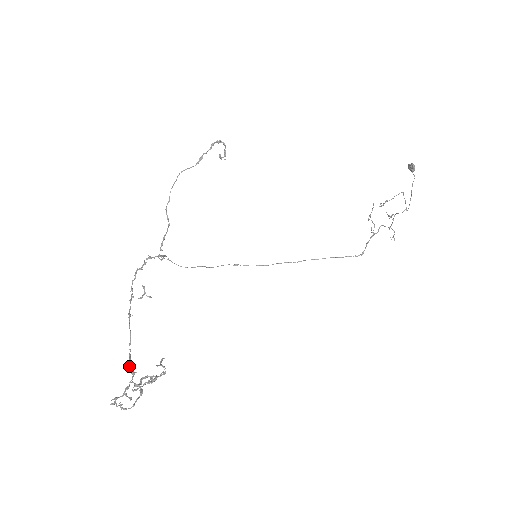
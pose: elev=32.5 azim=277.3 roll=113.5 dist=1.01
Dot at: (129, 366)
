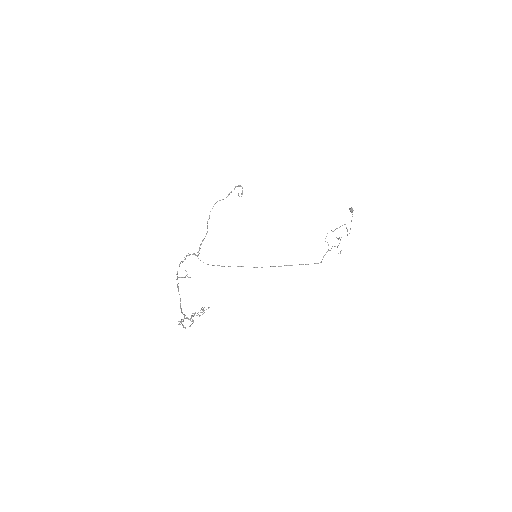
Dot at: (181, 312)
